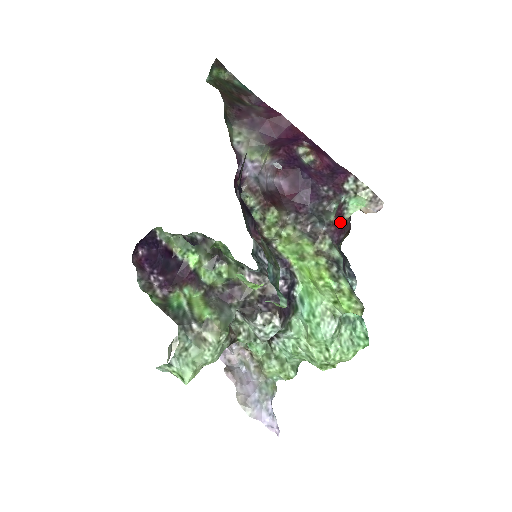
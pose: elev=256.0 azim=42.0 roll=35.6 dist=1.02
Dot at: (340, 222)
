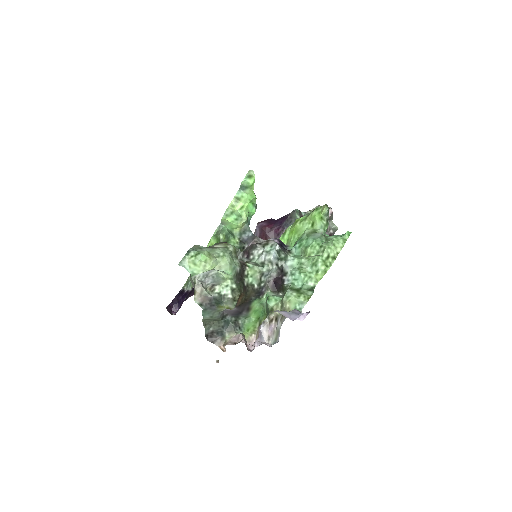
Dot at: occluded
